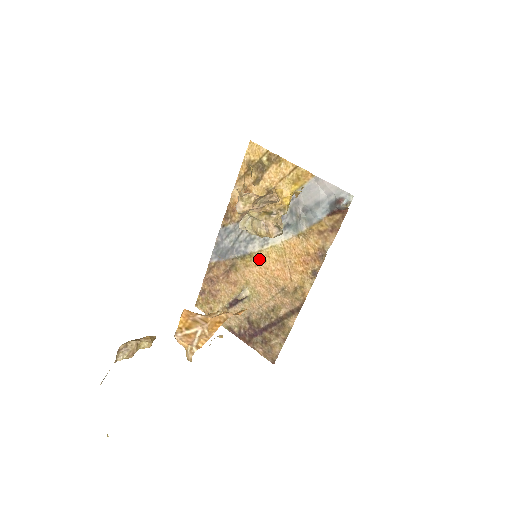
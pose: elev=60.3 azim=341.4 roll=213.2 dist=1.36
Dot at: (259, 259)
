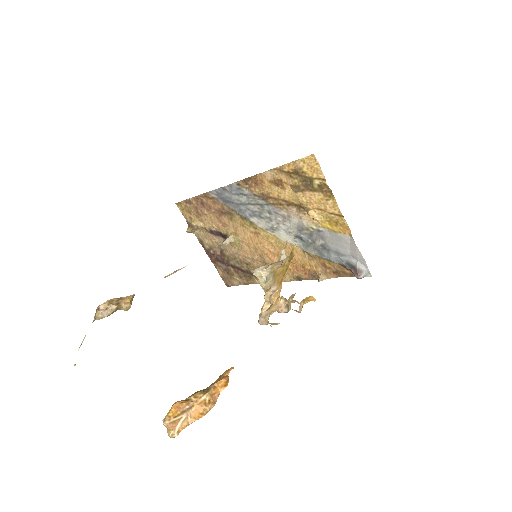
Dot at: (258, 232)
